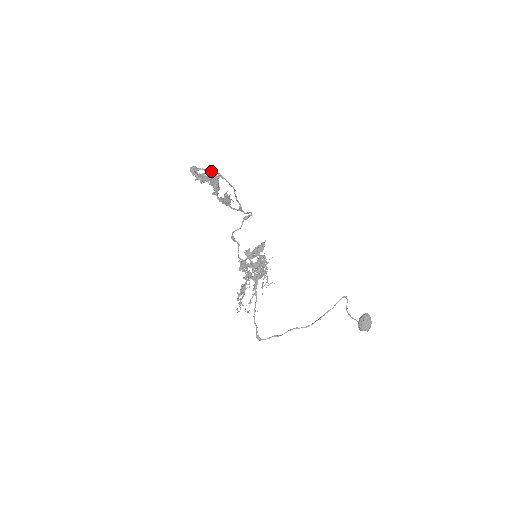
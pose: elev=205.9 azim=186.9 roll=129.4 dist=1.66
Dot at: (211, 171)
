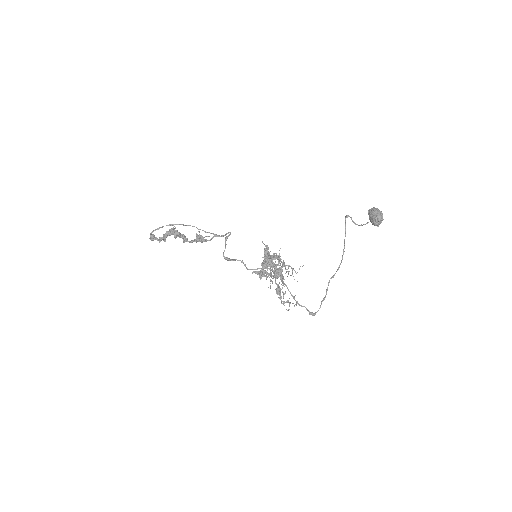
Dot at: occluded
